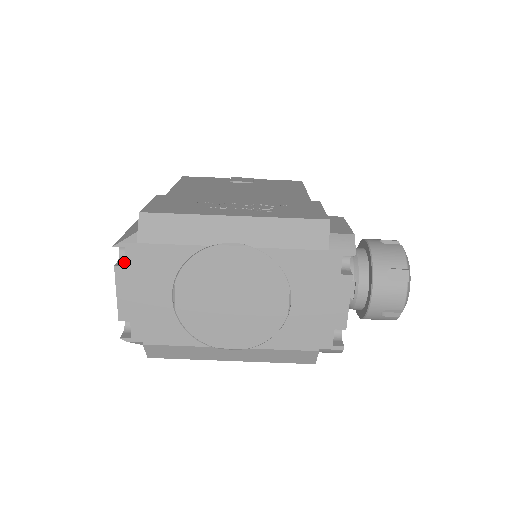
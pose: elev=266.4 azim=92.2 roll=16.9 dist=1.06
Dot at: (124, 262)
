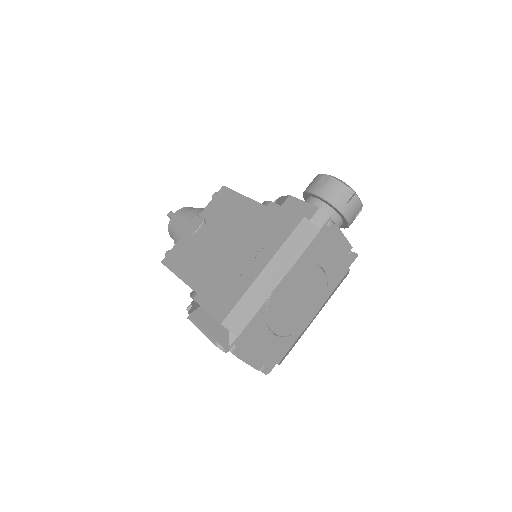
Dot at: (235, 349)
